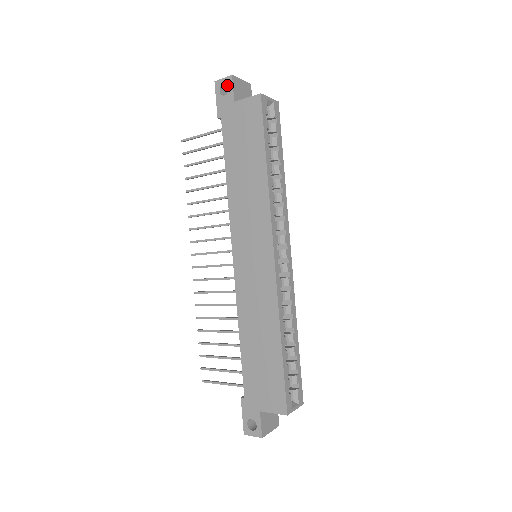
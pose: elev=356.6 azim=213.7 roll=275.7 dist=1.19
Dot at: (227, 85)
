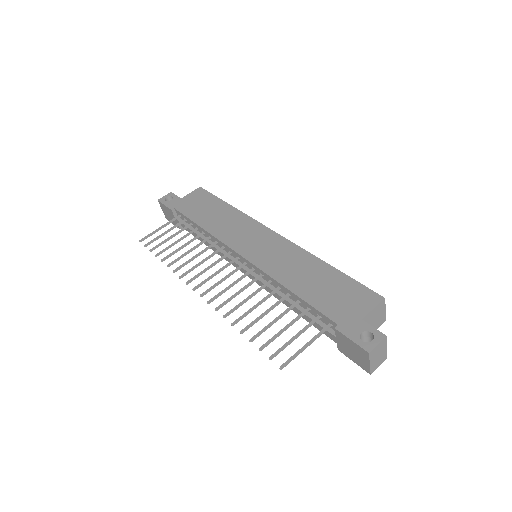
Dot at: occluded
